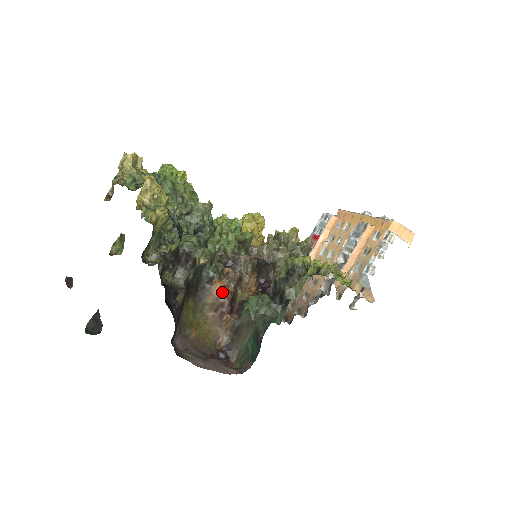
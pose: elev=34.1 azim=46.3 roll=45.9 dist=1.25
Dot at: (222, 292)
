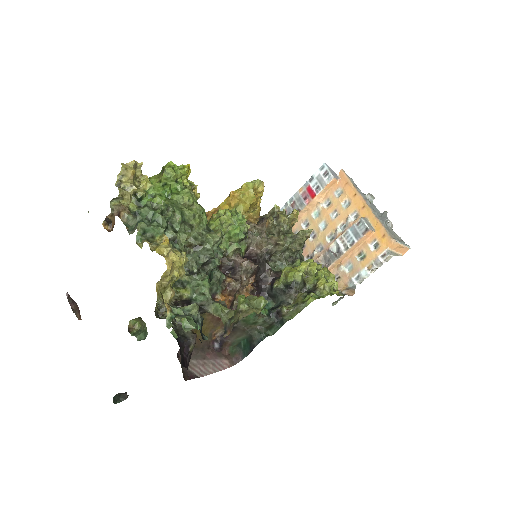
Dot at: occluded
